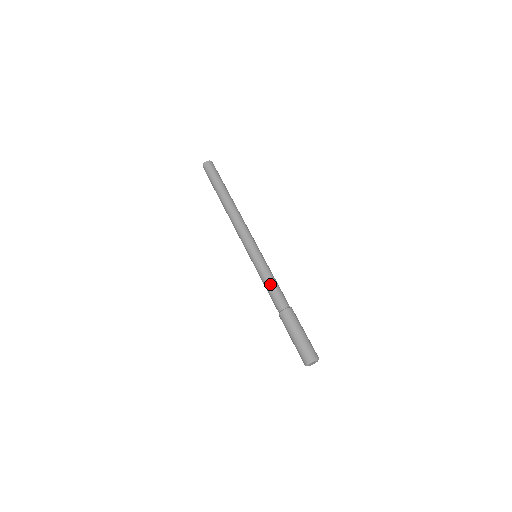
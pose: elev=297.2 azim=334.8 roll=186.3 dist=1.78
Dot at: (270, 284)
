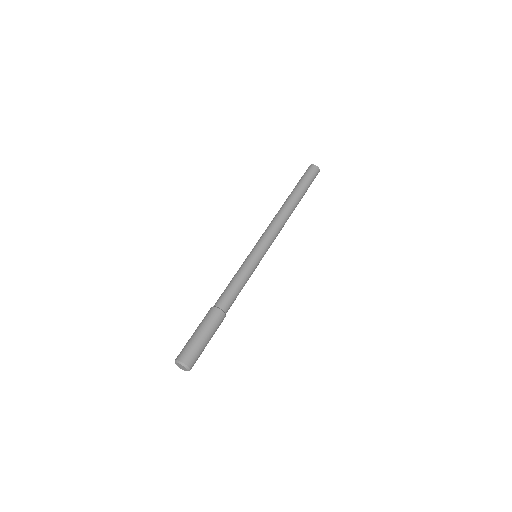
Dot at: (235, 281)
